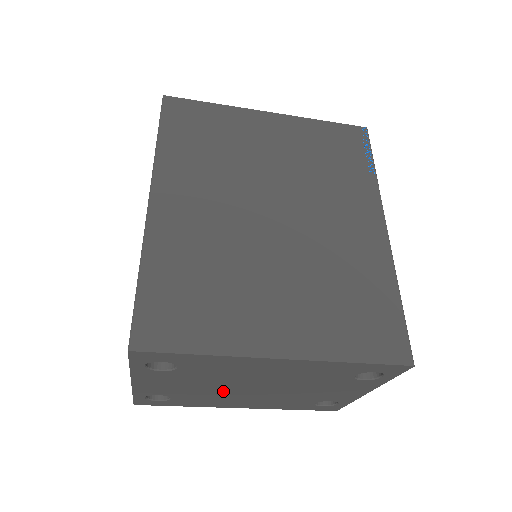
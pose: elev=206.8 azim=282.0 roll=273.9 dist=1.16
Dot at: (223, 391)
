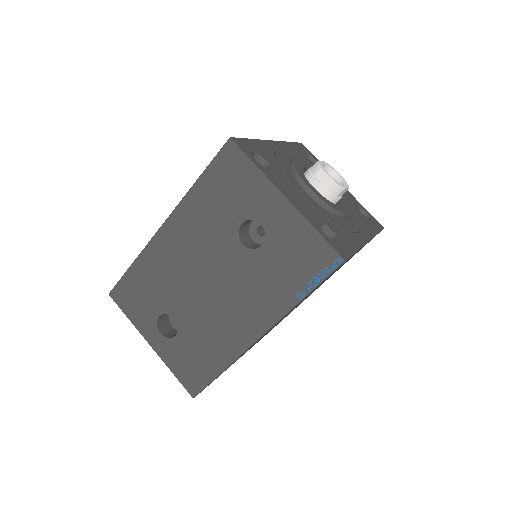
Dot at: occluded
